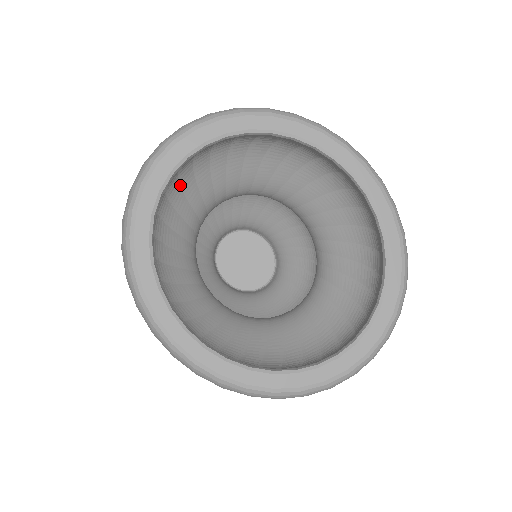
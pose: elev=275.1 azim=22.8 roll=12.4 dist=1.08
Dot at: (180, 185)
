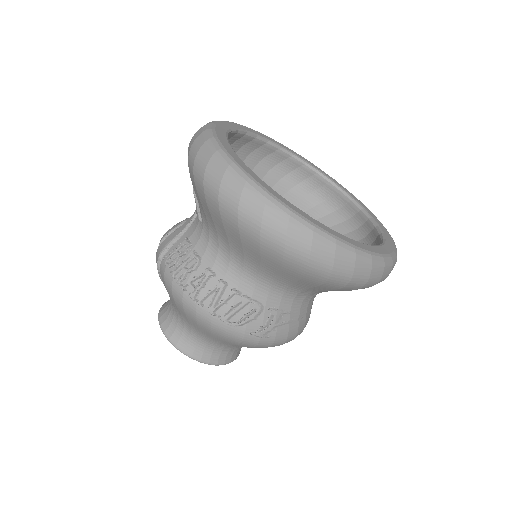
Dot at: occluded
